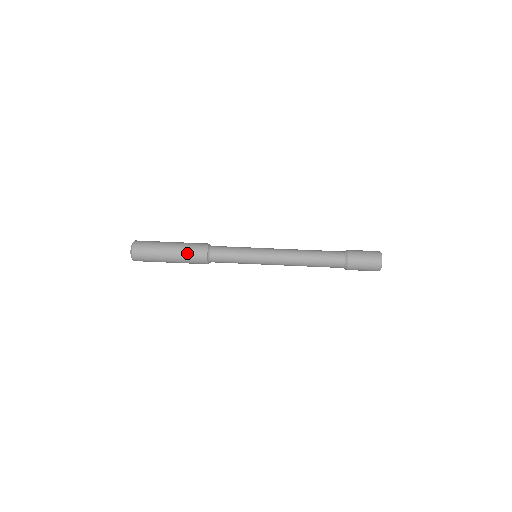
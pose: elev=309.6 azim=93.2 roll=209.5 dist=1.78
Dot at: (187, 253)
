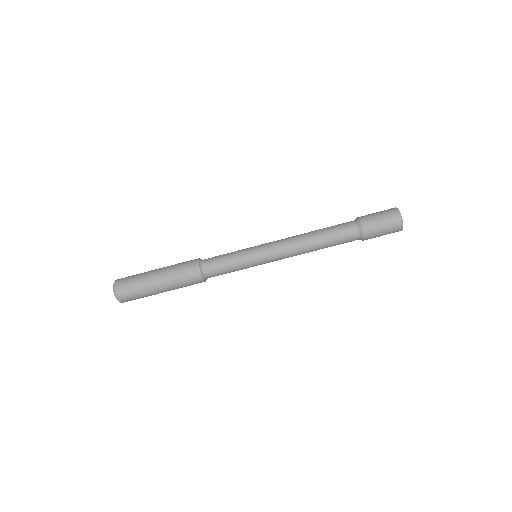
Dot at: occluded
